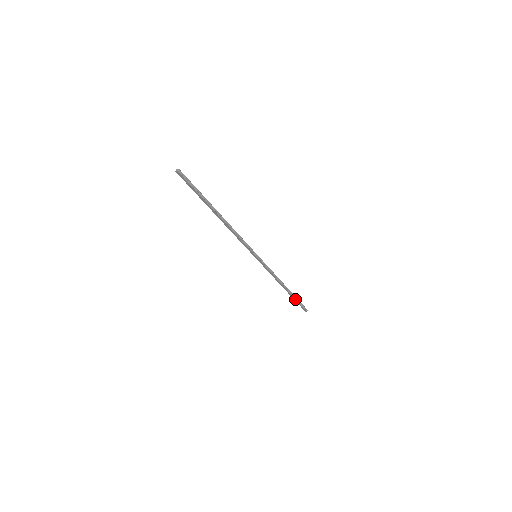
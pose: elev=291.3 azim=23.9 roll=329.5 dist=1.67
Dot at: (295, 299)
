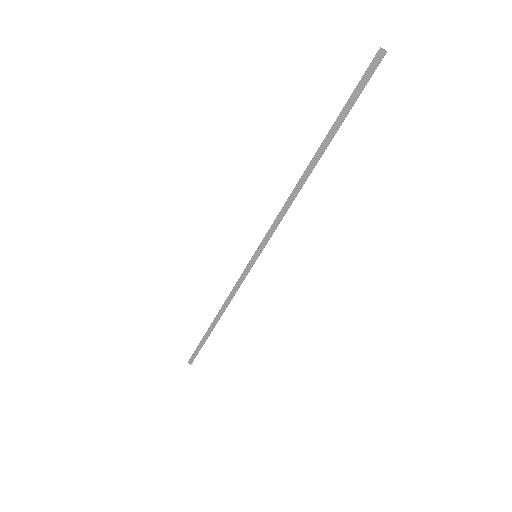
Dot at: (204, 341)
